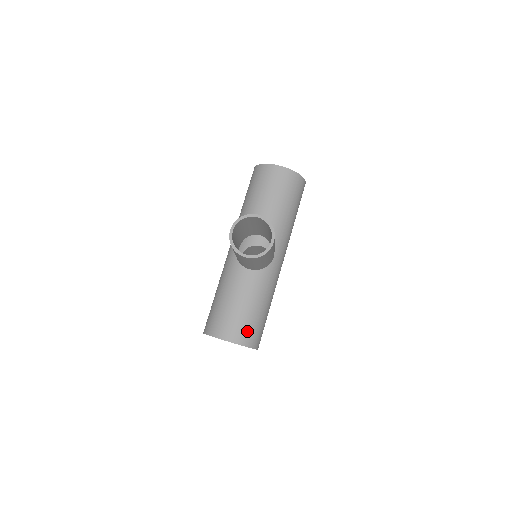
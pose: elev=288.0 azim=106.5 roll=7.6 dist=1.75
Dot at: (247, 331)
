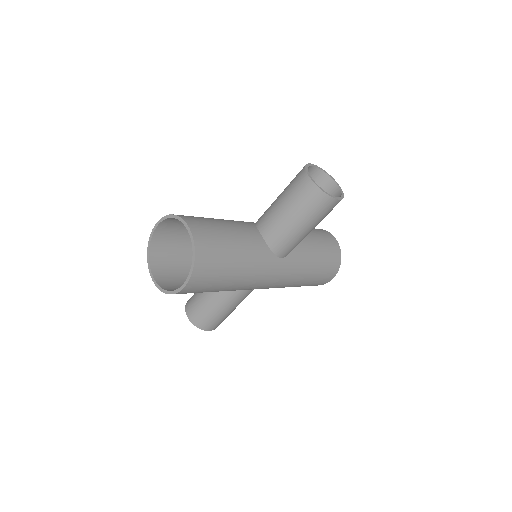
Dot at: (211, 249)
